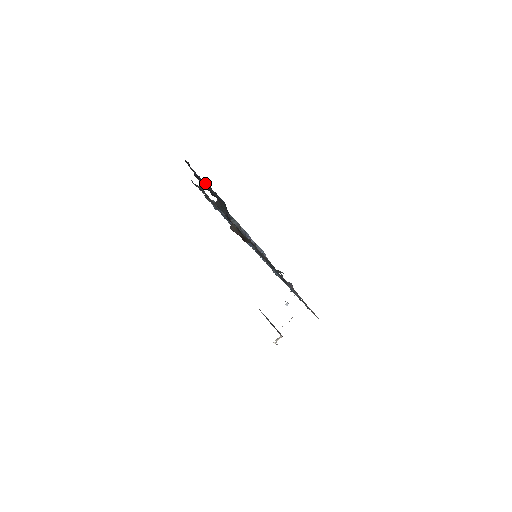
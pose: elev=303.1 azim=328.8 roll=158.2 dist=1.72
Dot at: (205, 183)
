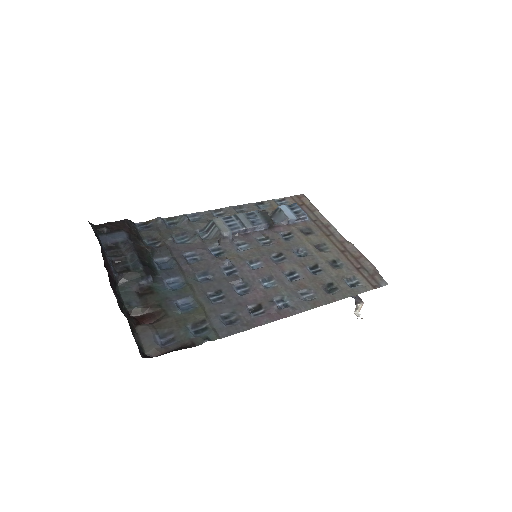
Dot at: (126, 242)
